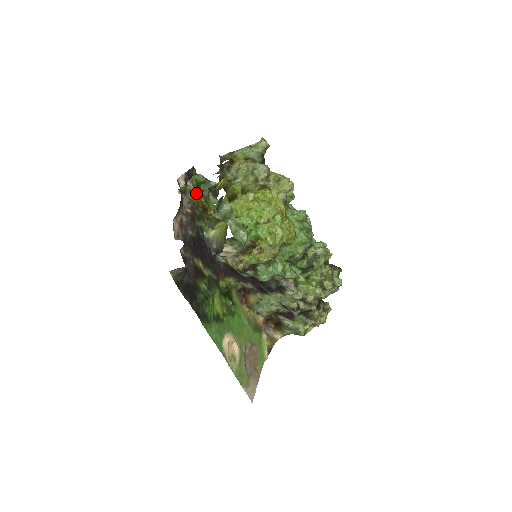
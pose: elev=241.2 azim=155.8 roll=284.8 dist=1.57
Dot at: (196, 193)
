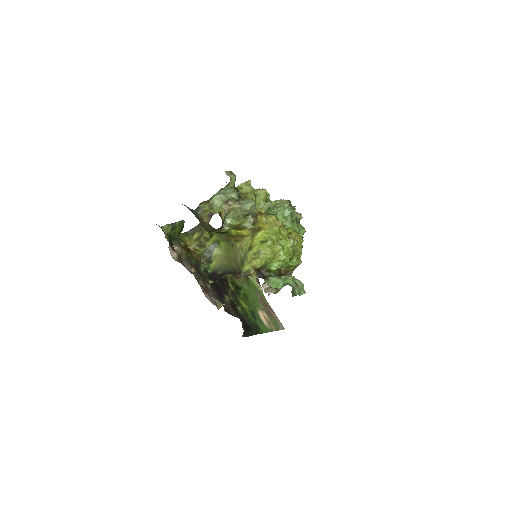
Dot at: (182, 249)
